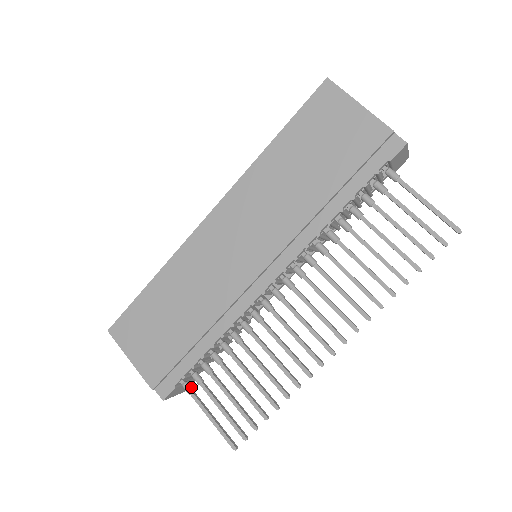
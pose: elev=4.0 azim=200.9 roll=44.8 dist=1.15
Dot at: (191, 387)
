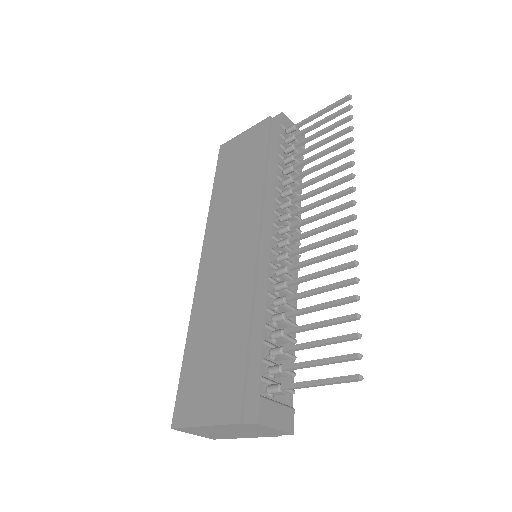
Dot at: (276, 384)
